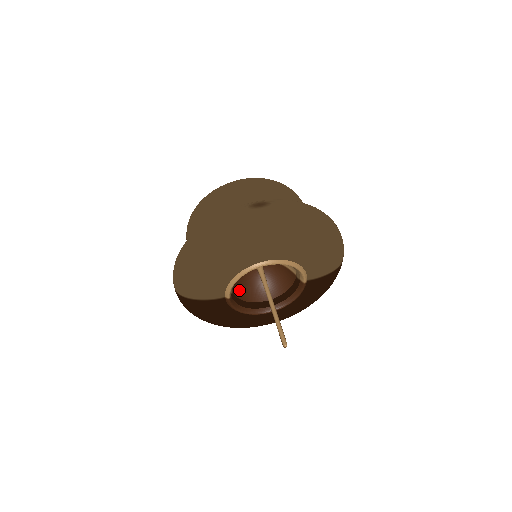
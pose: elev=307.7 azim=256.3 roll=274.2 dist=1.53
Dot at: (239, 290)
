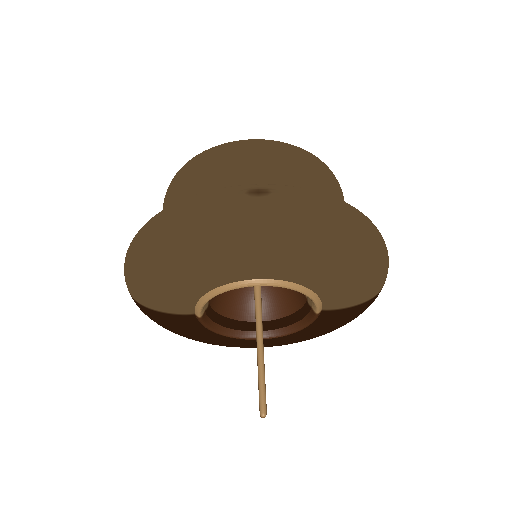
Dot at: (222, 302)
